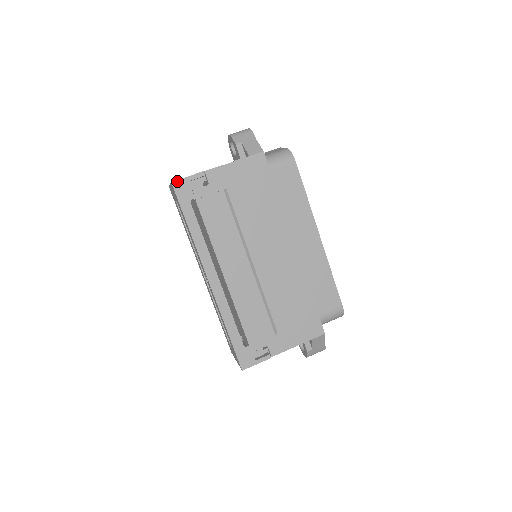
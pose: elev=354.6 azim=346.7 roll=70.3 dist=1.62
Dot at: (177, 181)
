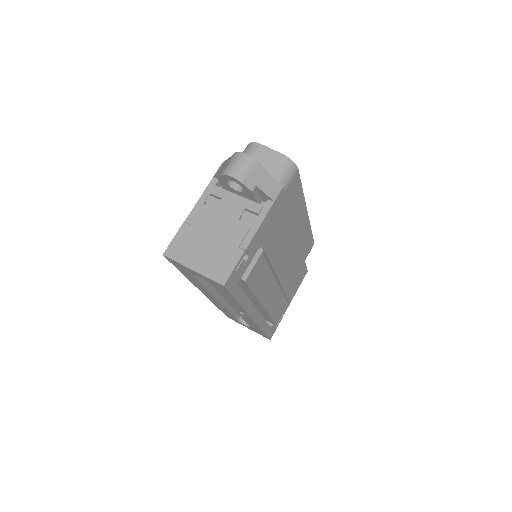
Dot at: (228, 280)
